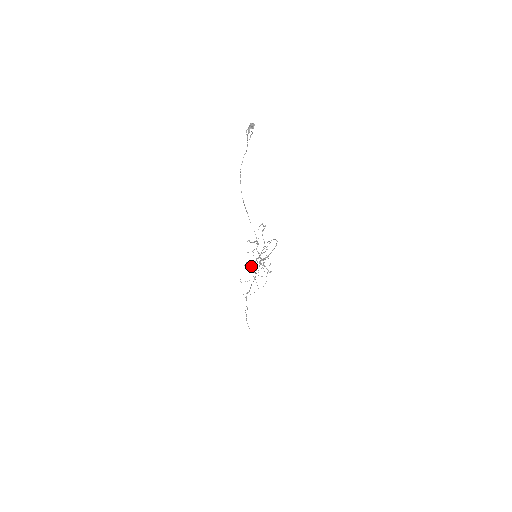
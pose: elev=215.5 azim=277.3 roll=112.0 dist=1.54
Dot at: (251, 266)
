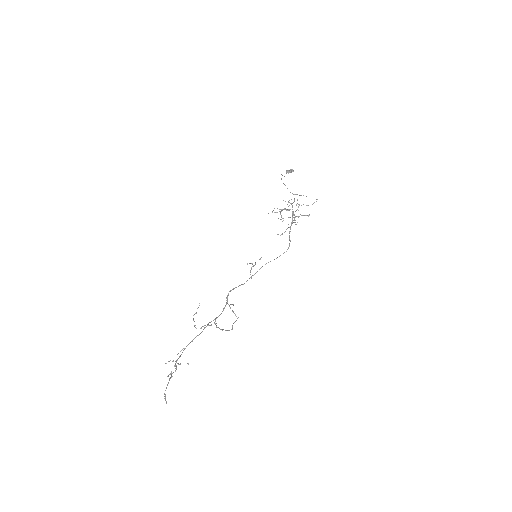
Dot at: occluded
